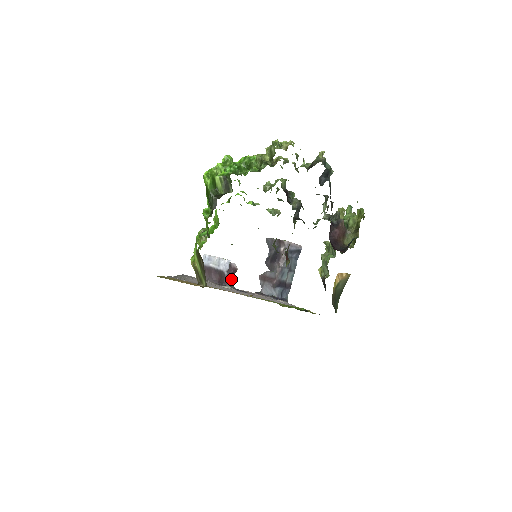
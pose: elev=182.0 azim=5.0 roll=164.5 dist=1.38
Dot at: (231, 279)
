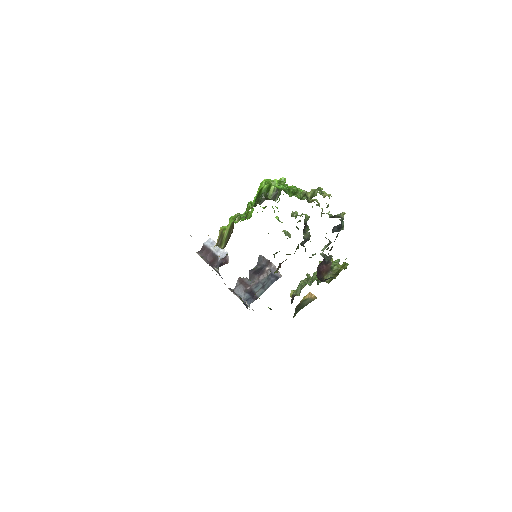
Dot at: (220, 266)
